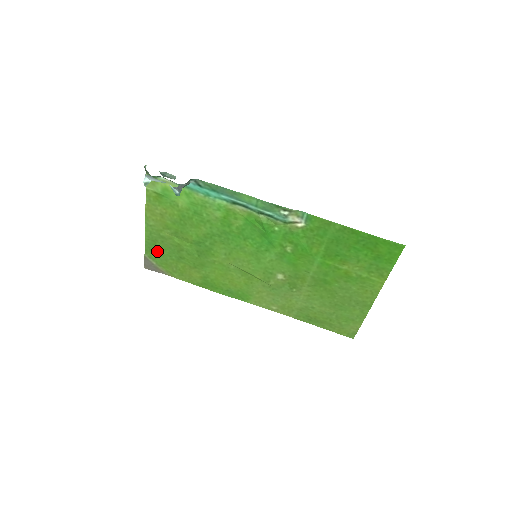
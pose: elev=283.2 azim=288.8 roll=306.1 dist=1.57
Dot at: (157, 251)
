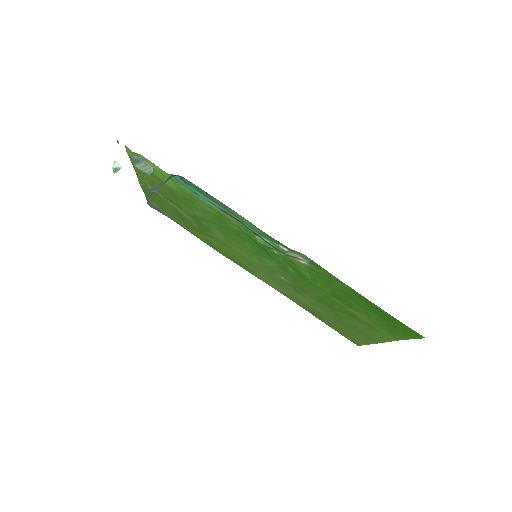
Dot at: (156, 201)
